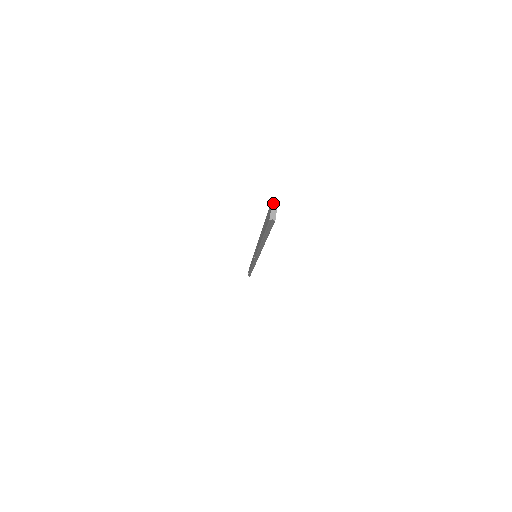
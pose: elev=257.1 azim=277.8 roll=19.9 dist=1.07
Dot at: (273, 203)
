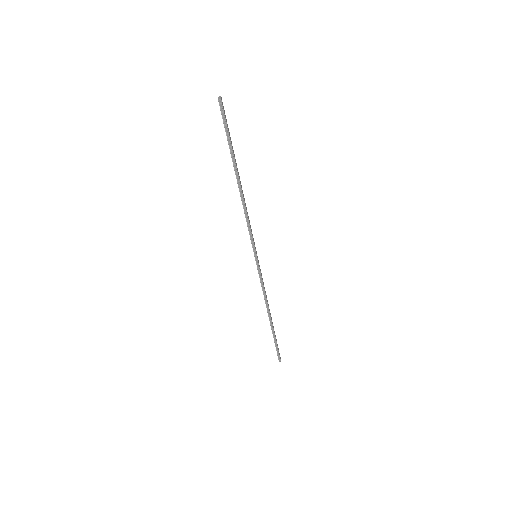
Dot at: (219, 97)
